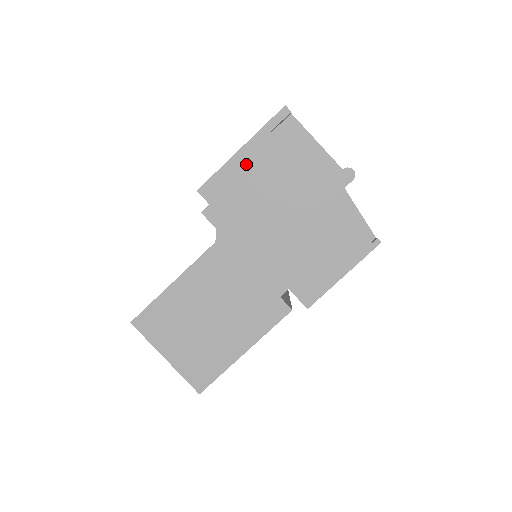
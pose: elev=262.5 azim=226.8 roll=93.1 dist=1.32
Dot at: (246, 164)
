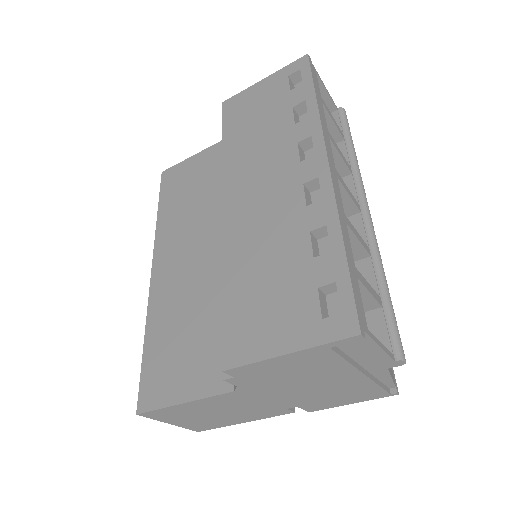
Dot at: (288, 362)
